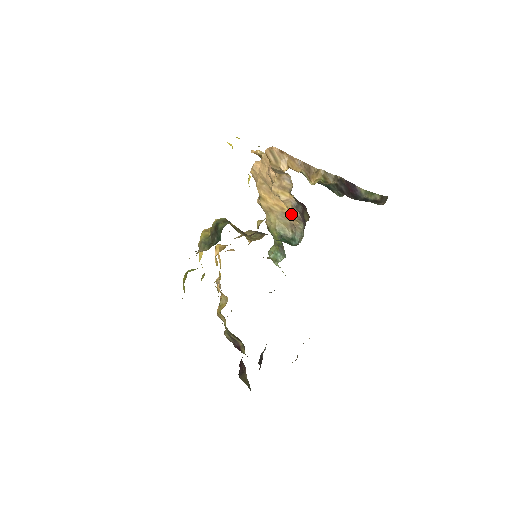
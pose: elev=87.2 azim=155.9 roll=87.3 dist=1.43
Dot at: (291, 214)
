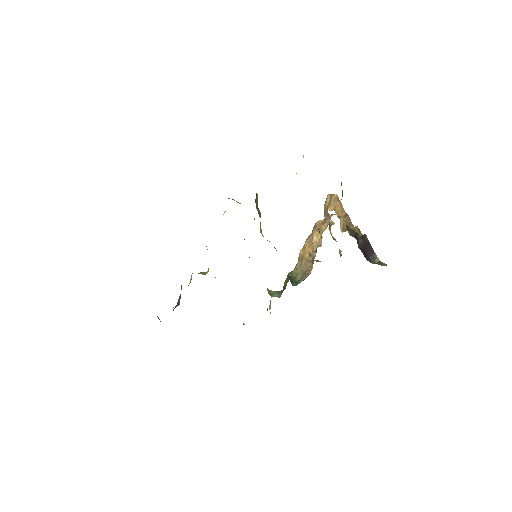
Dot at: (310, 254)
